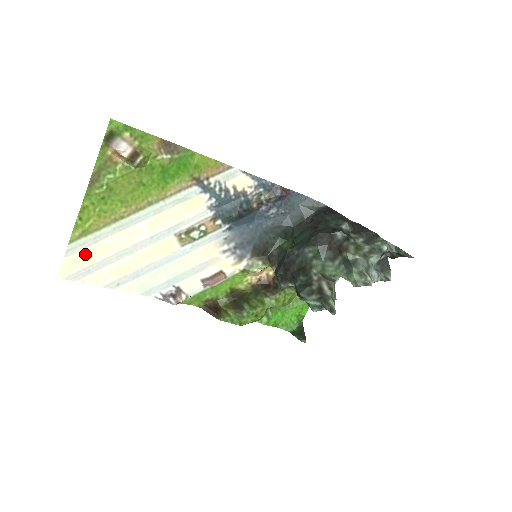
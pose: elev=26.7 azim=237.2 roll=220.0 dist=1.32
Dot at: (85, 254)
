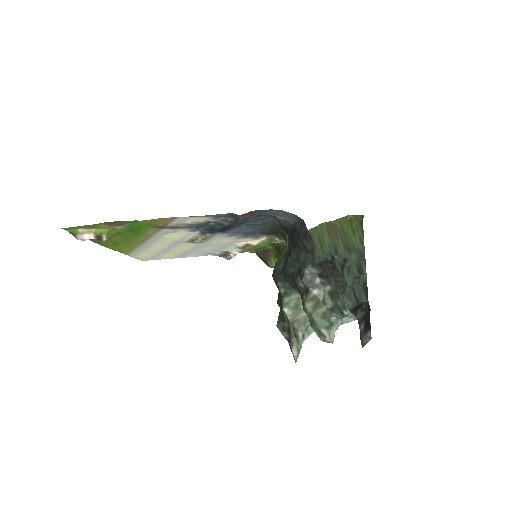
Dot at: (142, 255)
